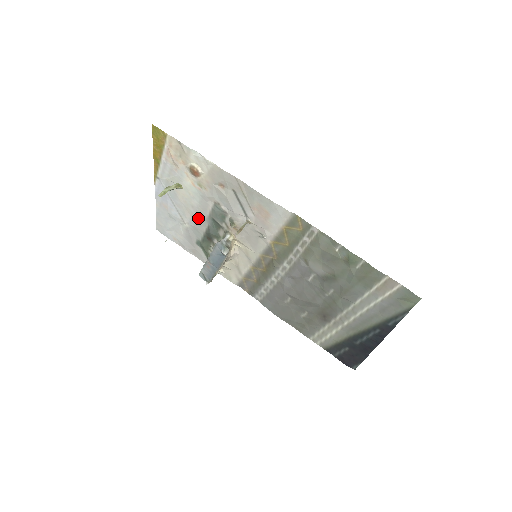
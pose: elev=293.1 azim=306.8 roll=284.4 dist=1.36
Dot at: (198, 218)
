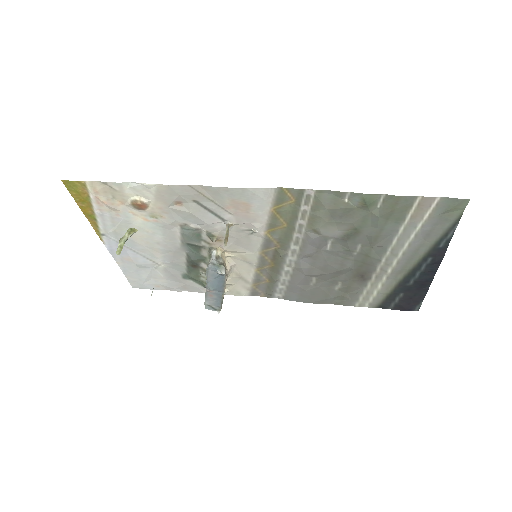
Dot at: (171, 252)
